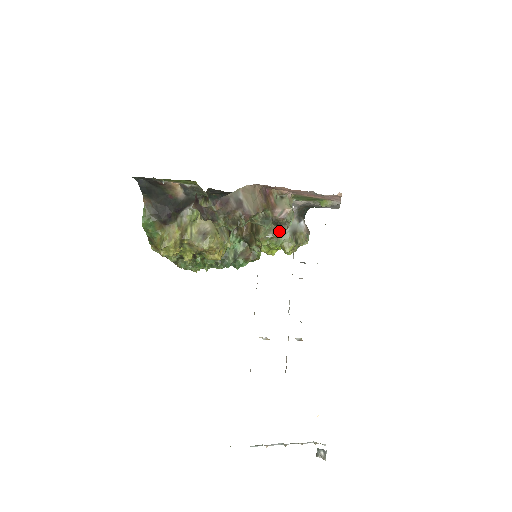
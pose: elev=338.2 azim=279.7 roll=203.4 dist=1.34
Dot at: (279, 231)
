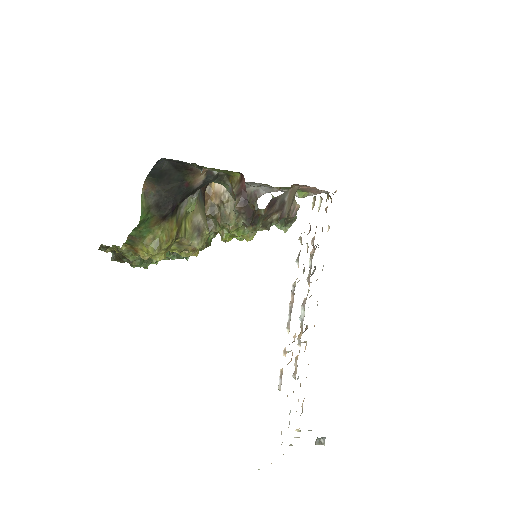
Dot at: (282, 228)
